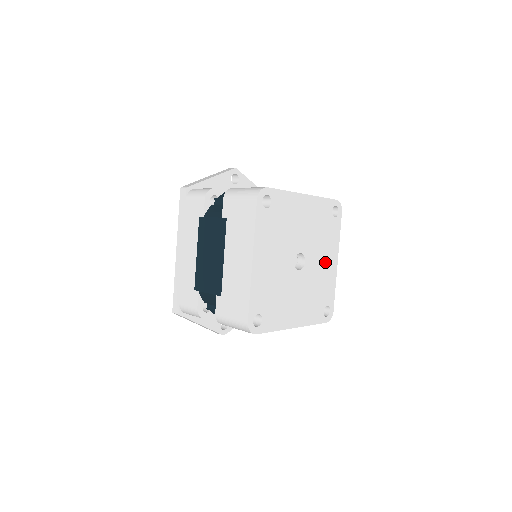
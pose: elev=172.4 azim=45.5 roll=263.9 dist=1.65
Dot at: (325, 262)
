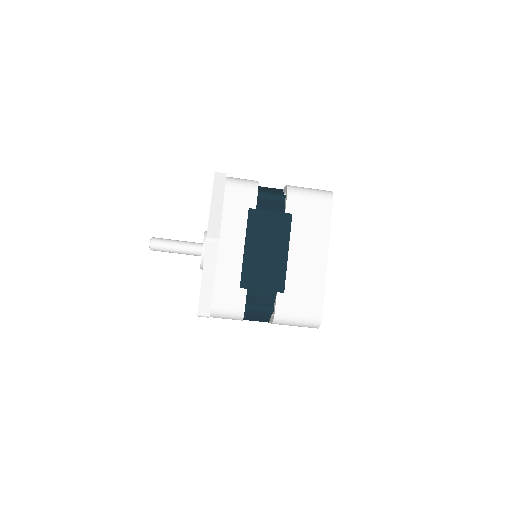
Dot at: occluded
